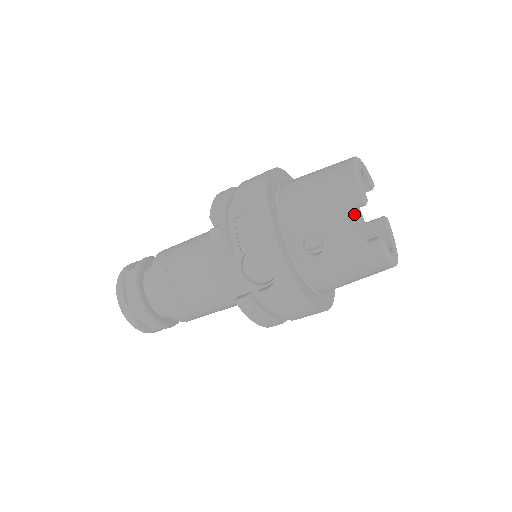
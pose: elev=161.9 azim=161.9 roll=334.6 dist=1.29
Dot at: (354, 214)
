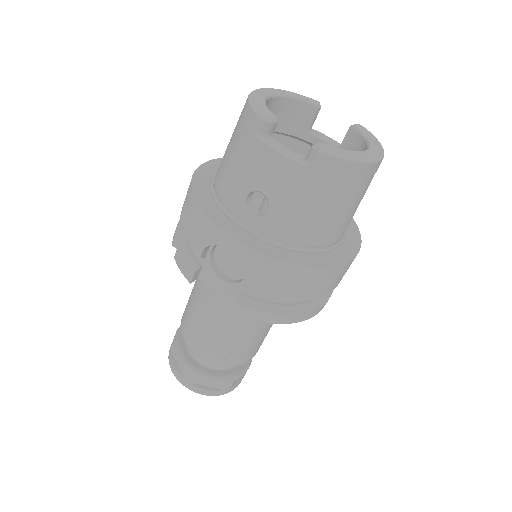
Dot at: (274, 141)
